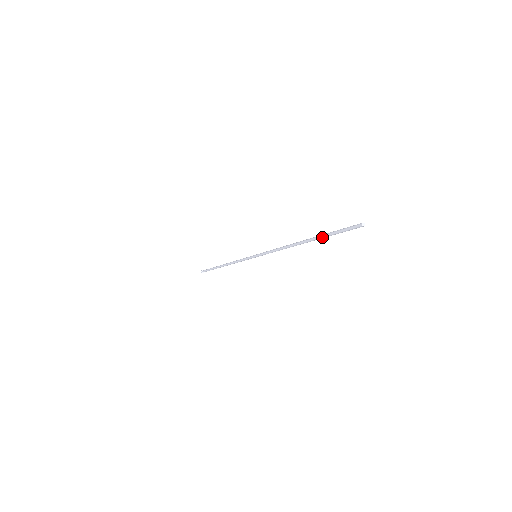
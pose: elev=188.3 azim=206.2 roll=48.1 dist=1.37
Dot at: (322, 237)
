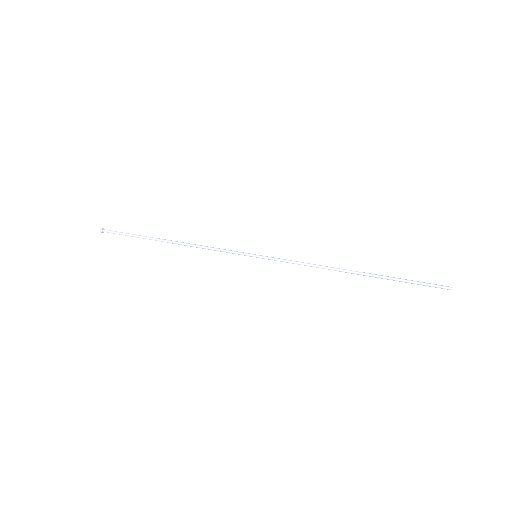
Dot at: occluded
